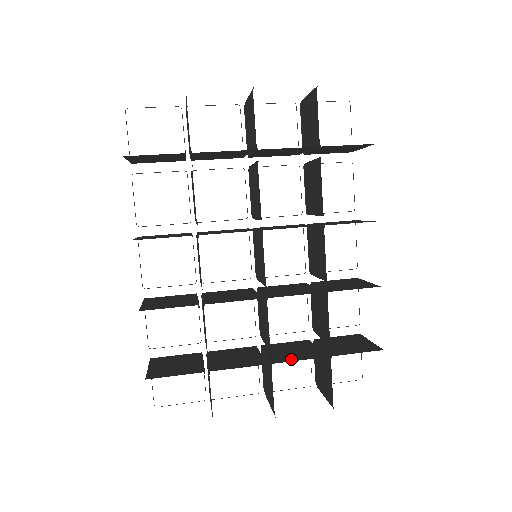
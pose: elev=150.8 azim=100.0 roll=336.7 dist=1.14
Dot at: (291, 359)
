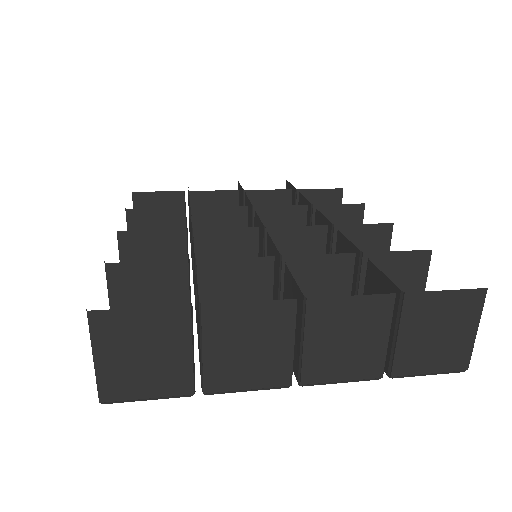
Dot at: occluded
